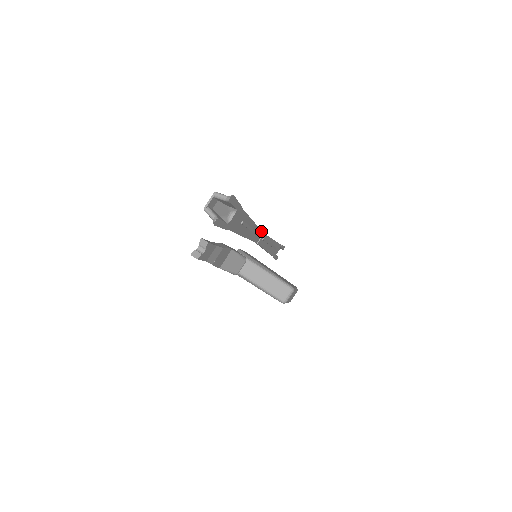
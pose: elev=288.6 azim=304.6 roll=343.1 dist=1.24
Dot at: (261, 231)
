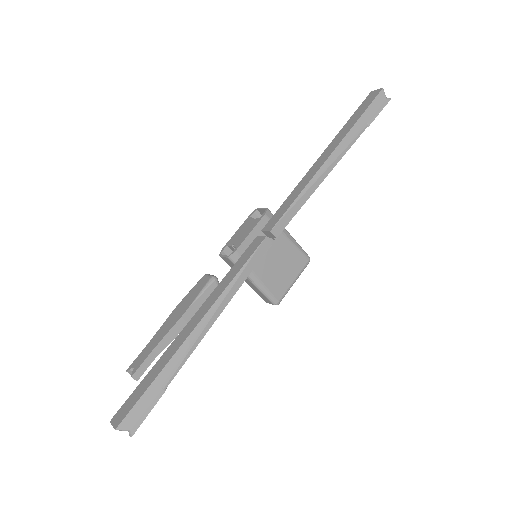
Dot at: (262, 256)
